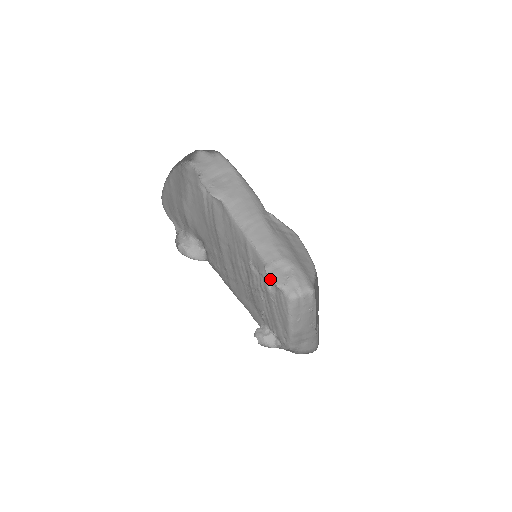
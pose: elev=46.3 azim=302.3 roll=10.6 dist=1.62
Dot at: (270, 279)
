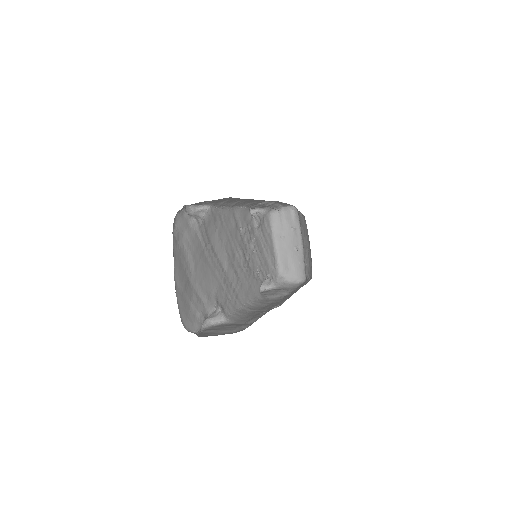
Dot at: (255, 218)
